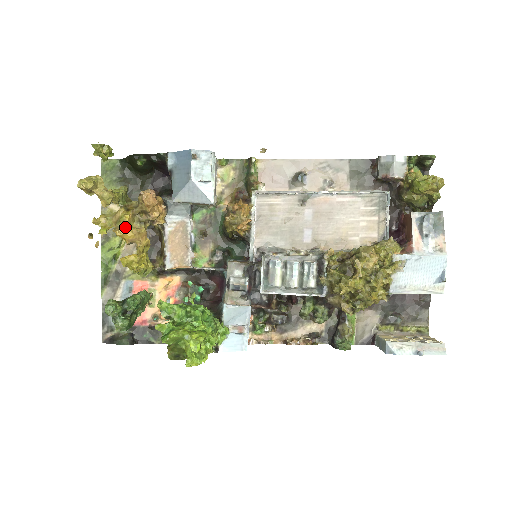
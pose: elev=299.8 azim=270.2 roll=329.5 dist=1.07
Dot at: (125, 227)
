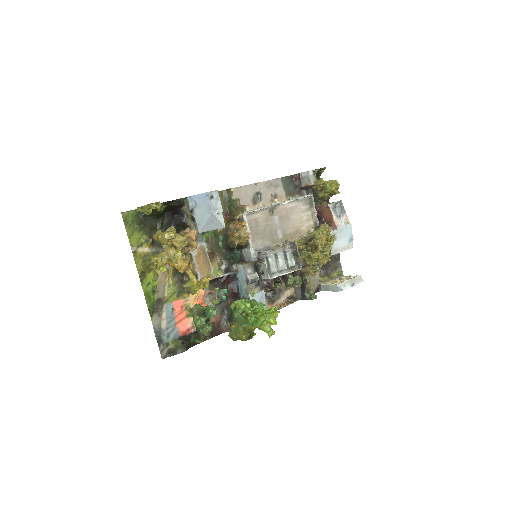
Dot at: (180, 261)
